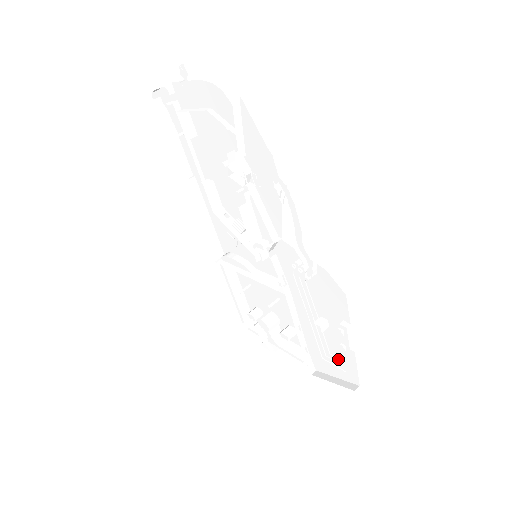
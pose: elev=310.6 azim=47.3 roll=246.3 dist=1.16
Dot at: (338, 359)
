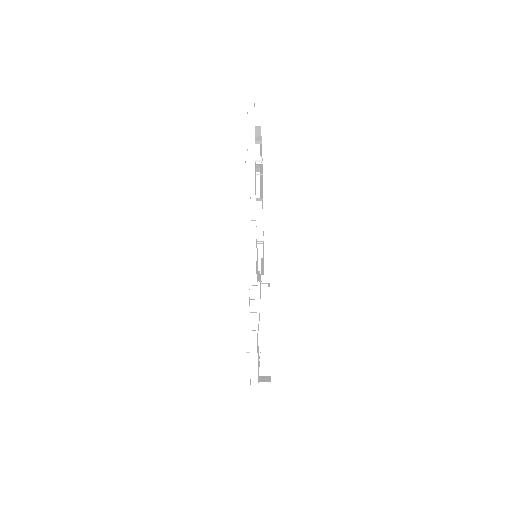
Dot at: occluded
